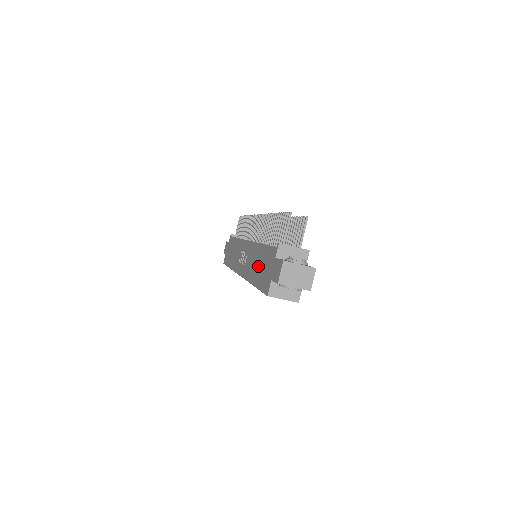
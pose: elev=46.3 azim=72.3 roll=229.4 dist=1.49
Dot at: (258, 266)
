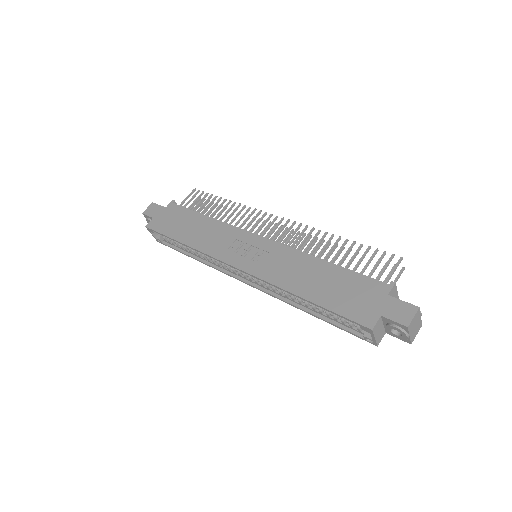
Dot at: (322, 283)
